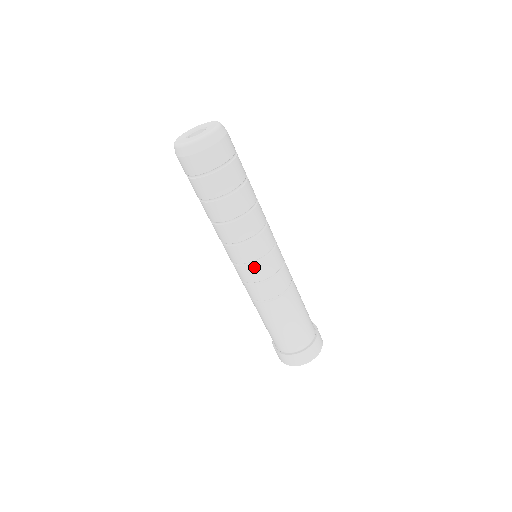
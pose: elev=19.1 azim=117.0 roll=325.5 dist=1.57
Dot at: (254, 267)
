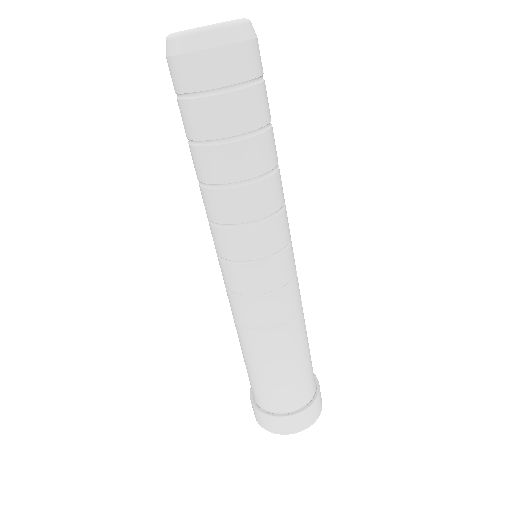
Dot at: (231, 269)
